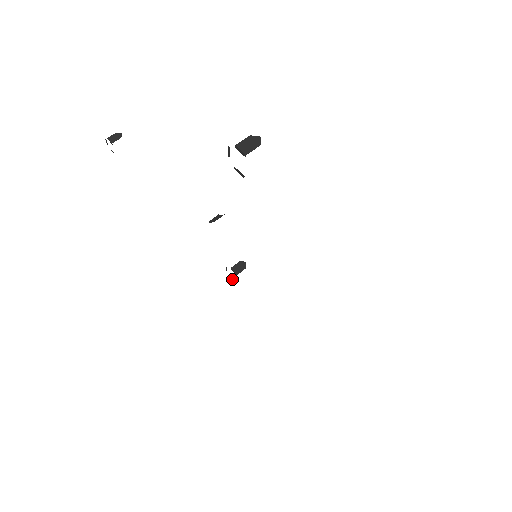
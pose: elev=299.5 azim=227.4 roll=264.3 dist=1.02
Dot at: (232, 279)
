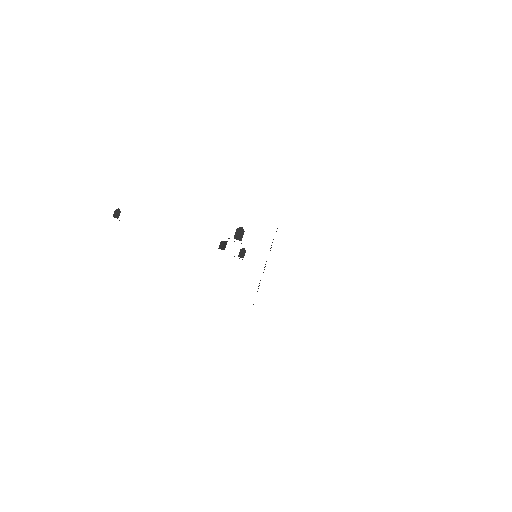
Dot at: occluded
